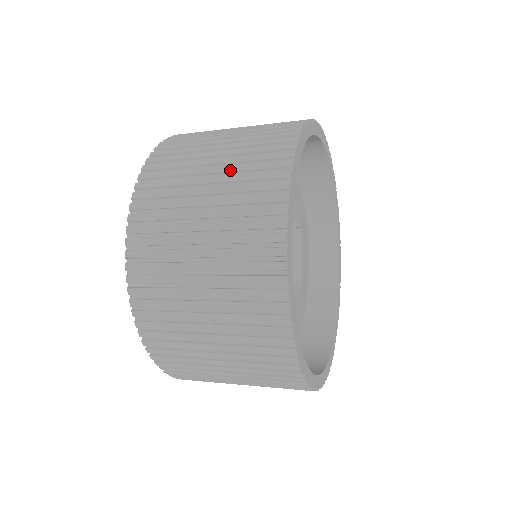
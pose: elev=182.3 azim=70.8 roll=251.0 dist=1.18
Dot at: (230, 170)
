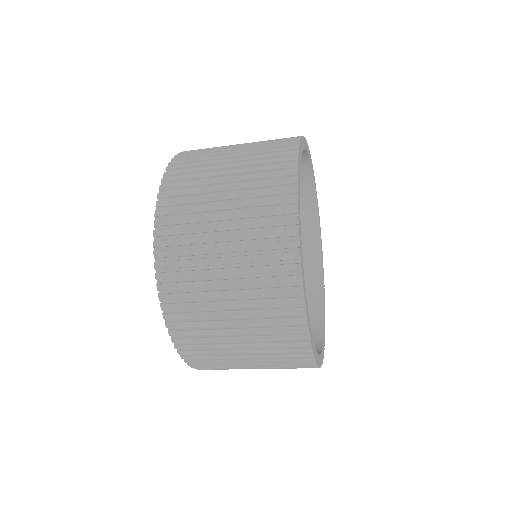
Dot at: (243, 262)
